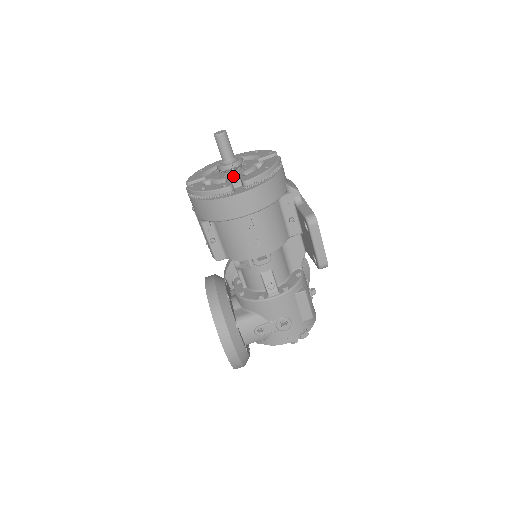
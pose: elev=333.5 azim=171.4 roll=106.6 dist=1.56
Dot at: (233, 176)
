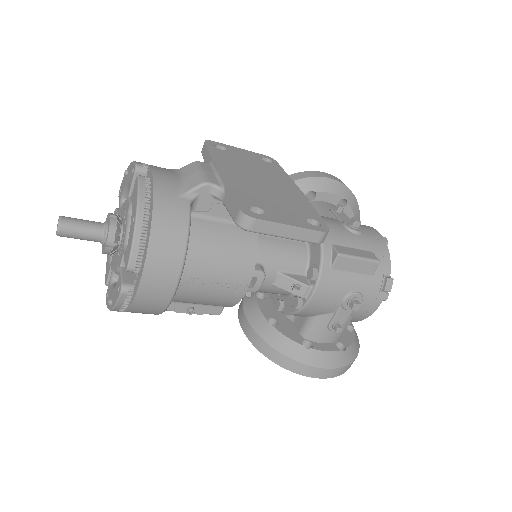
Dot at: (120, 258)
